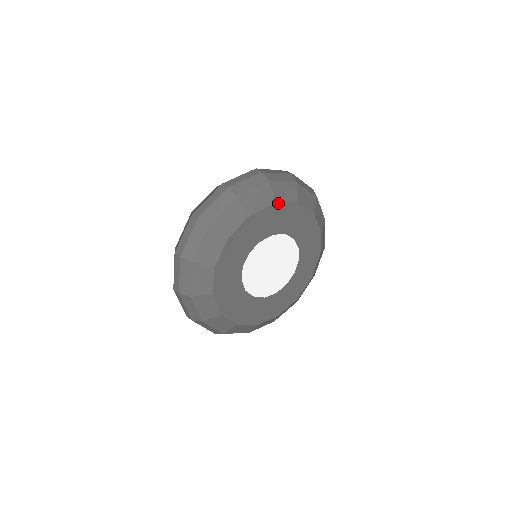
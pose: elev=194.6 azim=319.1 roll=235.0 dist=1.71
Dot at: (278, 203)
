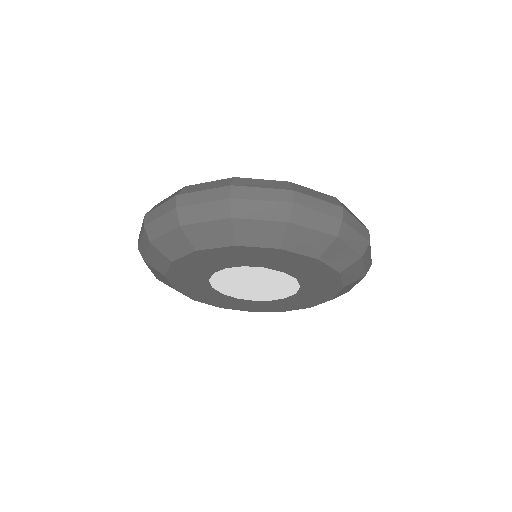
Dot at: (320, 261)
